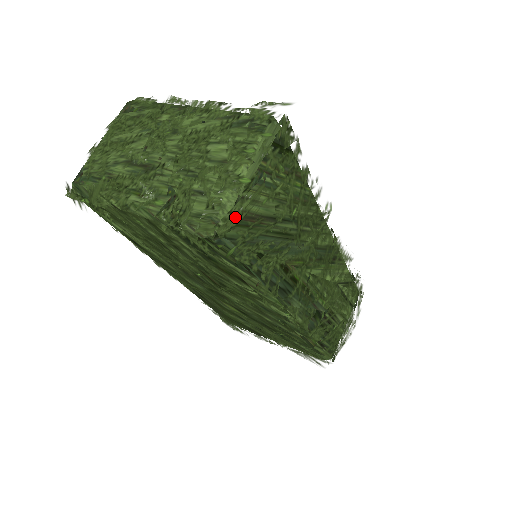
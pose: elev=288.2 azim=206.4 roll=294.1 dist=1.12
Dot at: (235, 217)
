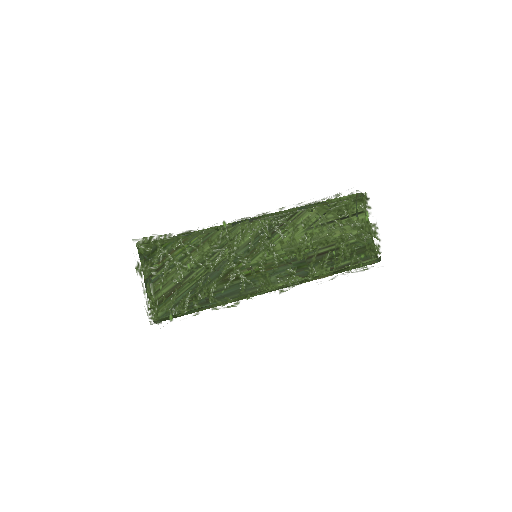
Dot at: (154, 308)
